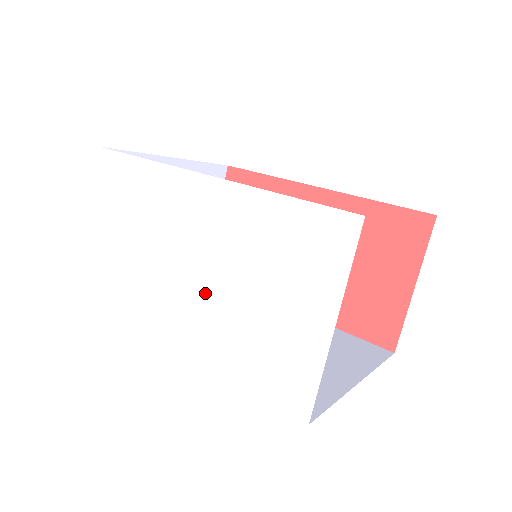
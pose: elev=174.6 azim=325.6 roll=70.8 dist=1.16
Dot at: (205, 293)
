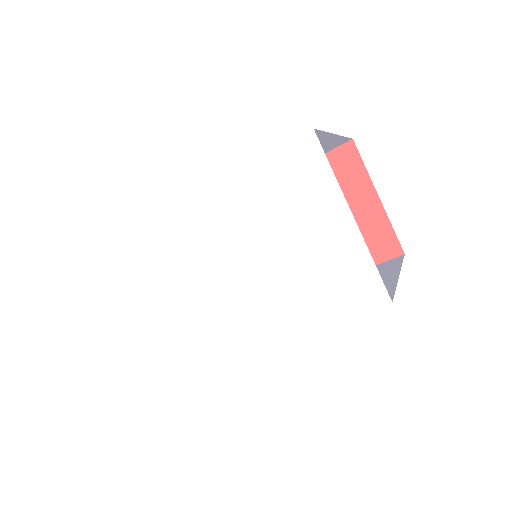
Dot at: (245, 285)
